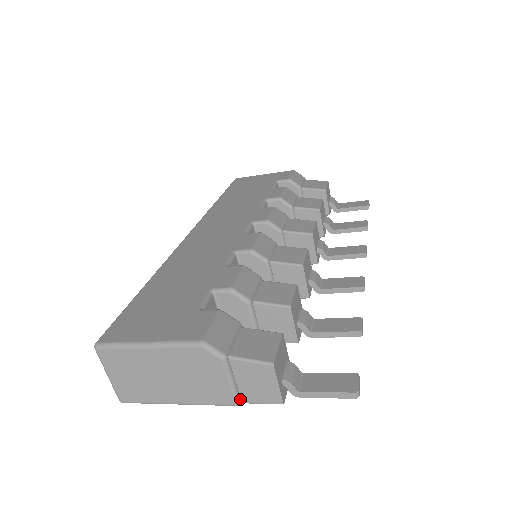
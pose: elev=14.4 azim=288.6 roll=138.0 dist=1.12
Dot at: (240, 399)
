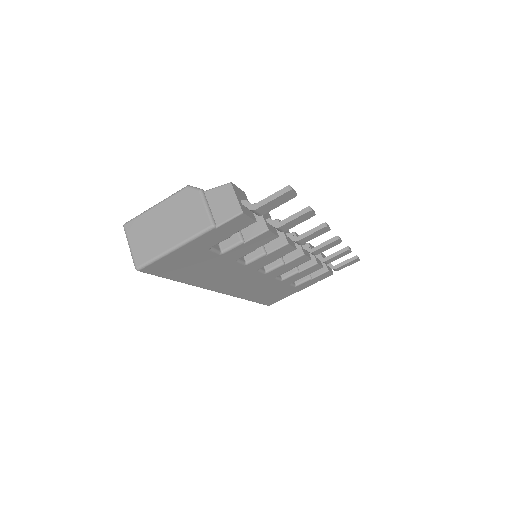
Dot at: (214, 222)
